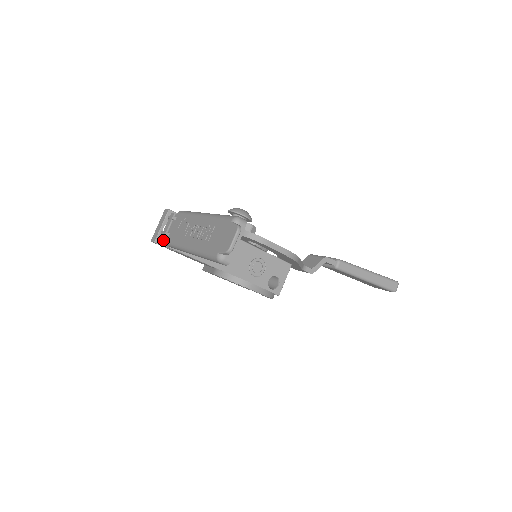
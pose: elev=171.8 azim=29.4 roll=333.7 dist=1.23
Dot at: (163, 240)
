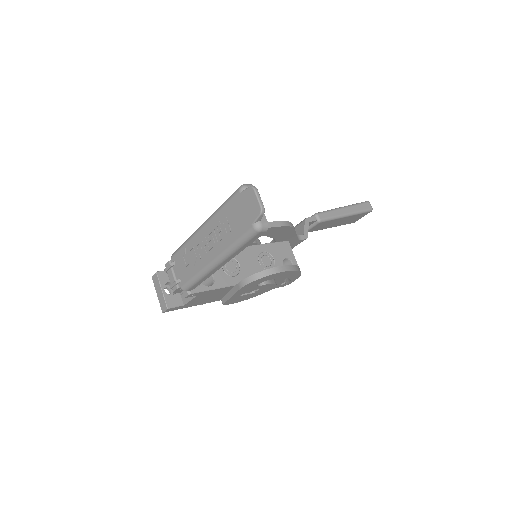
Dot at: (173, 301)
